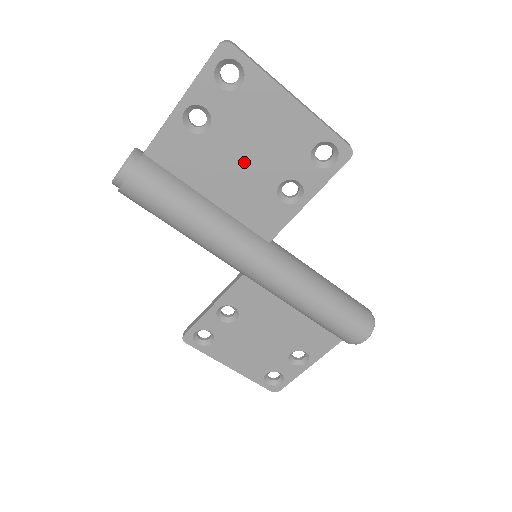
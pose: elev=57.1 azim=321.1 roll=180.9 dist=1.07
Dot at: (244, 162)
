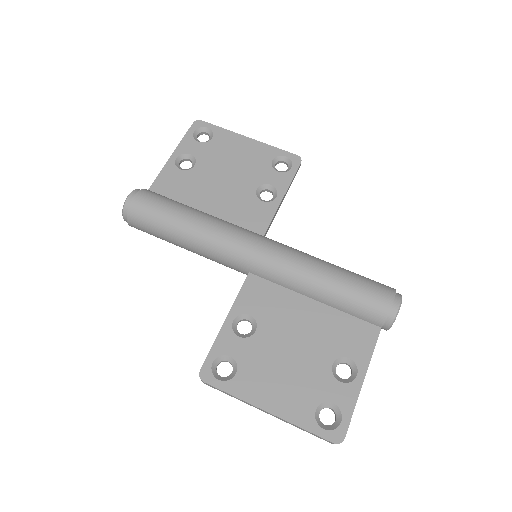
Dot at: (225, 180)
